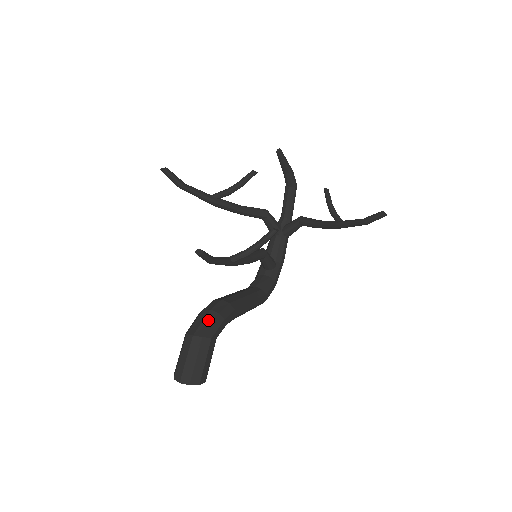
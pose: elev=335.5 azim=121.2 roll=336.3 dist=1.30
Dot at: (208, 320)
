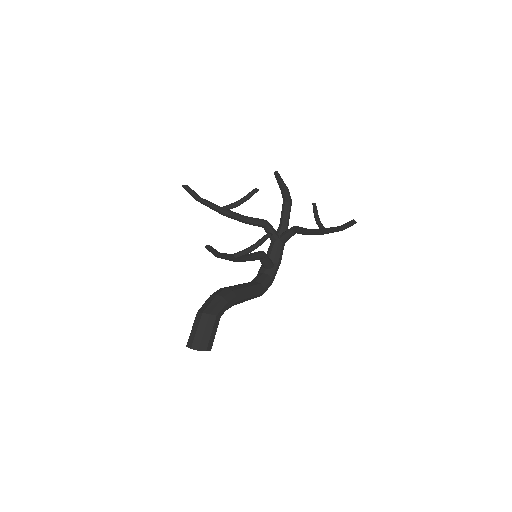
Dot at: (215, 302)
